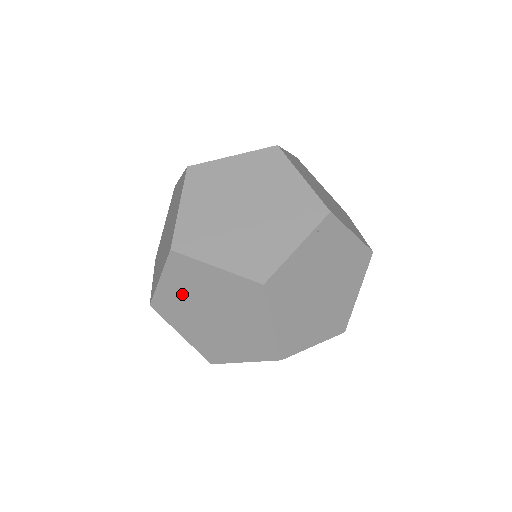
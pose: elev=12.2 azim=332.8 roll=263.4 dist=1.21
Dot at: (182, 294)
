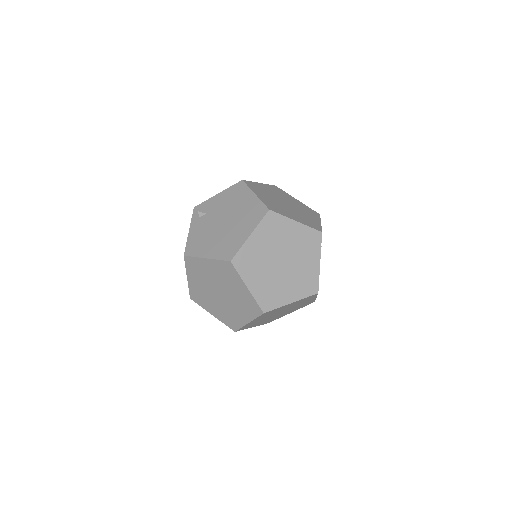
Dot at: occluded
